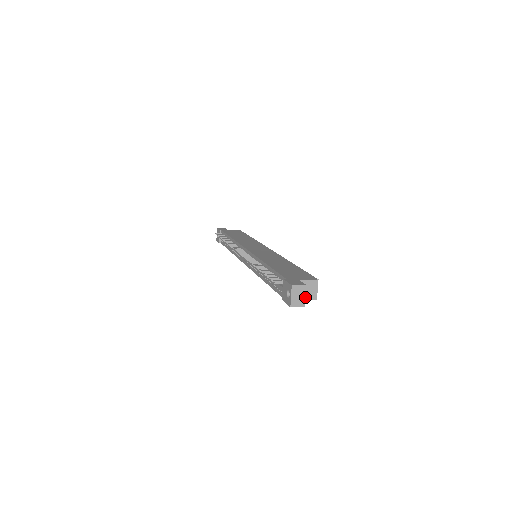
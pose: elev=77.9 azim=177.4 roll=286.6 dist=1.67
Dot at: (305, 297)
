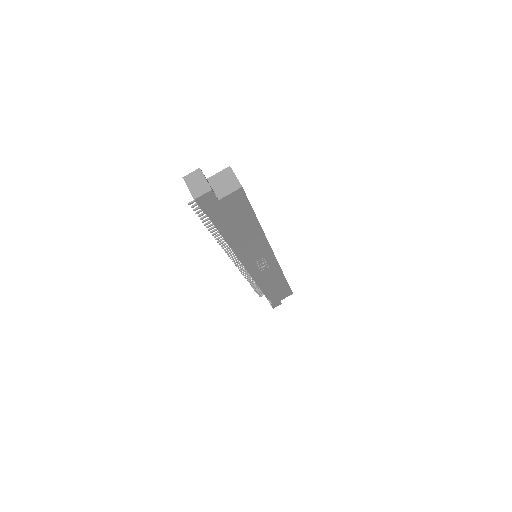
Dot at: (225, 192)
